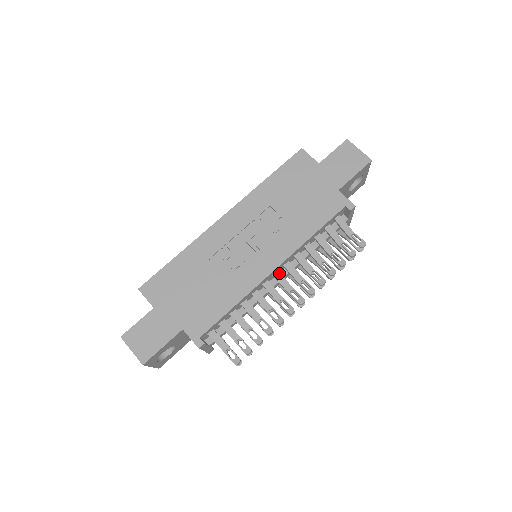
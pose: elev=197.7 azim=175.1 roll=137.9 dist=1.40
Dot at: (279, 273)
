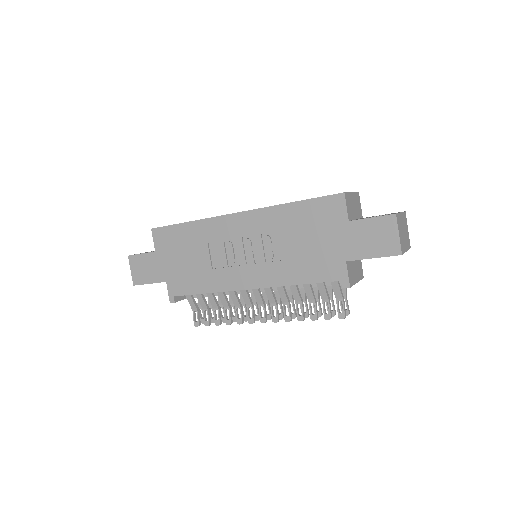
Dot at: (257, 289)
